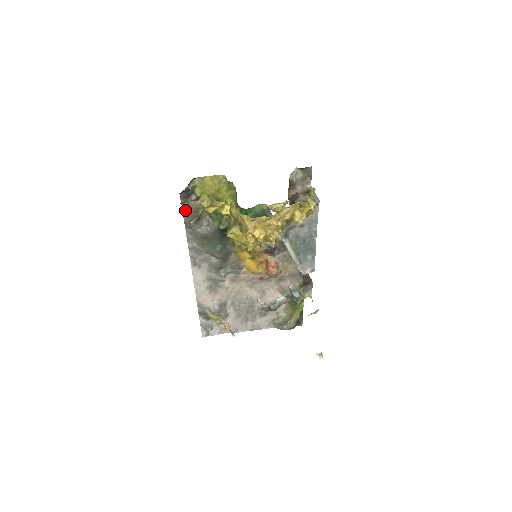
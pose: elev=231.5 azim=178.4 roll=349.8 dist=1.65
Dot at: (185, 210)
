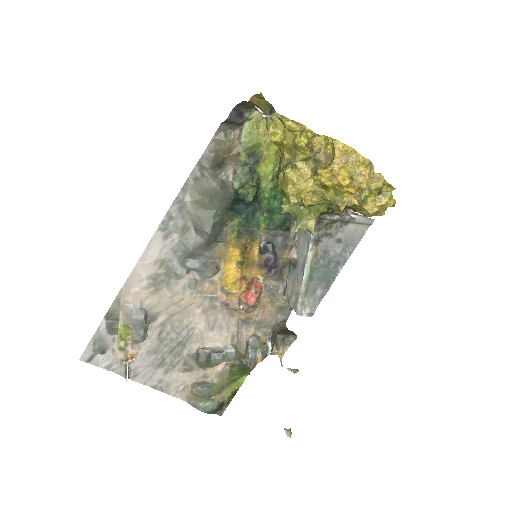
Dot at: (215, 141)
